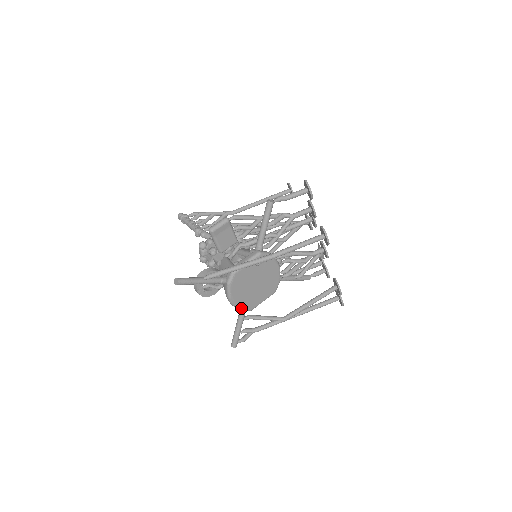
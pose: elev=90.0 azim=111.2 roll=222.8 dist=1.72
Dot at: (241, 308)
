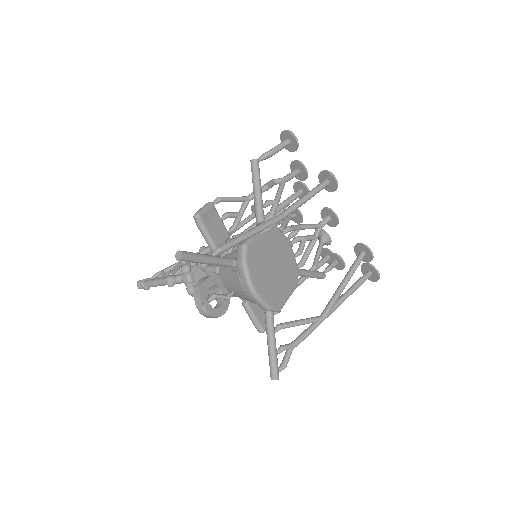
Dot at: (268, 304)
